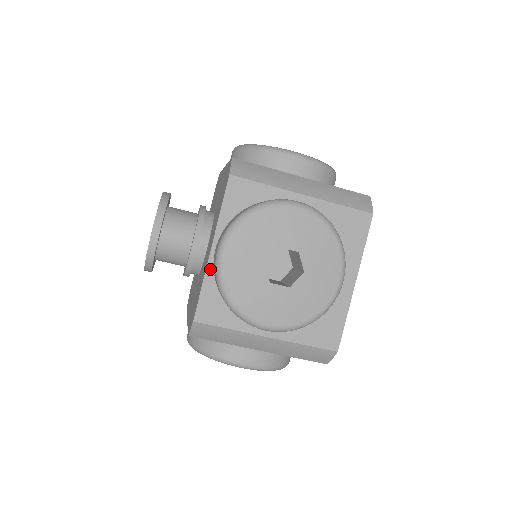
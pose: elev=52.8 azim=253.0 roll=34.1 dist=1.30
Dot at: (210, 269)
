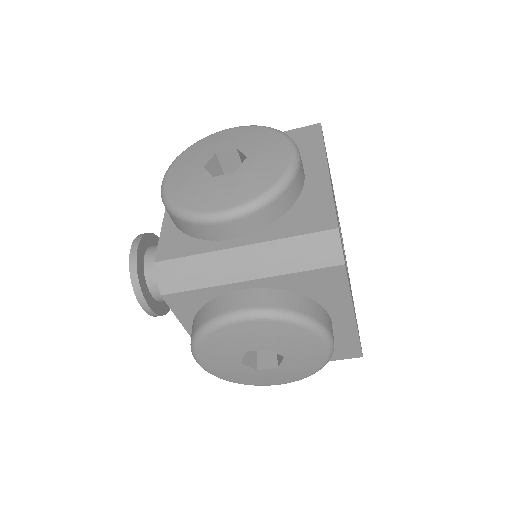
Dot at: occluded
